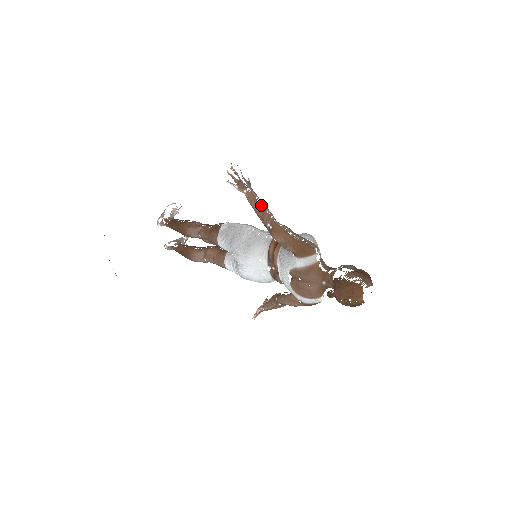
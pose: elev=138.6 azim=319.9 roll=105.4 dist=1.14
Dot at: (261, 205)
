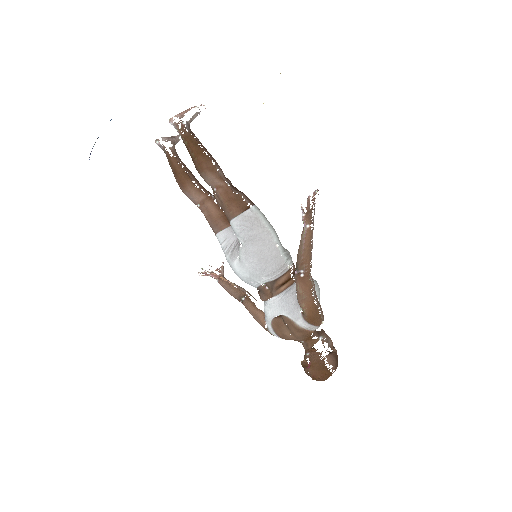
Dot at: occluded
